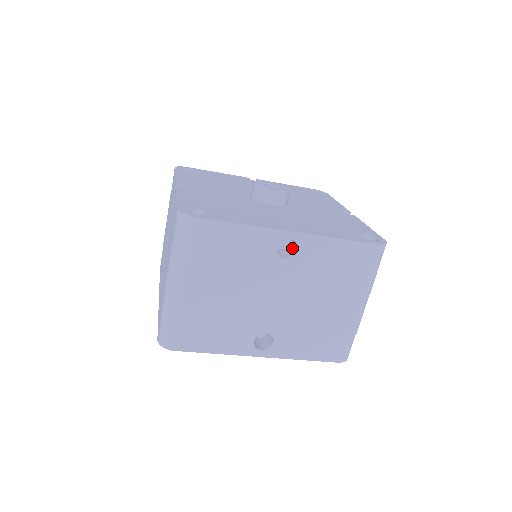
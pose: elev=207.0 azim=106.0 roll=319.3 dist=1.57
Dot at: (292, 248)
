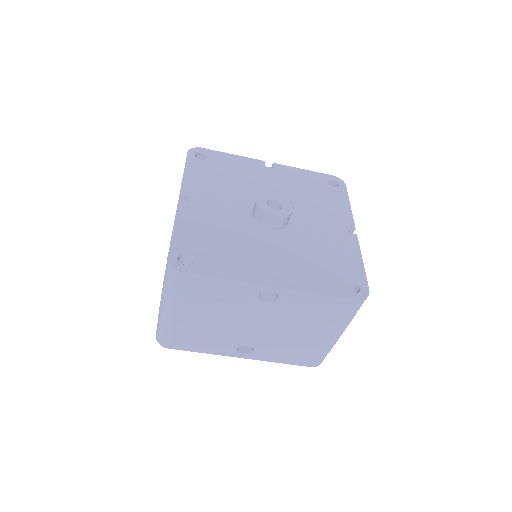
Dot at: occluded
